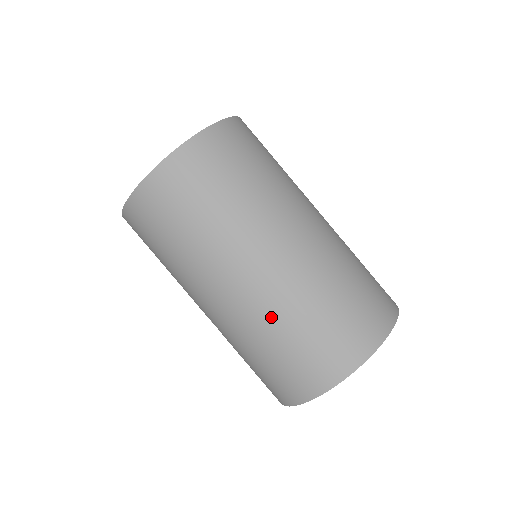
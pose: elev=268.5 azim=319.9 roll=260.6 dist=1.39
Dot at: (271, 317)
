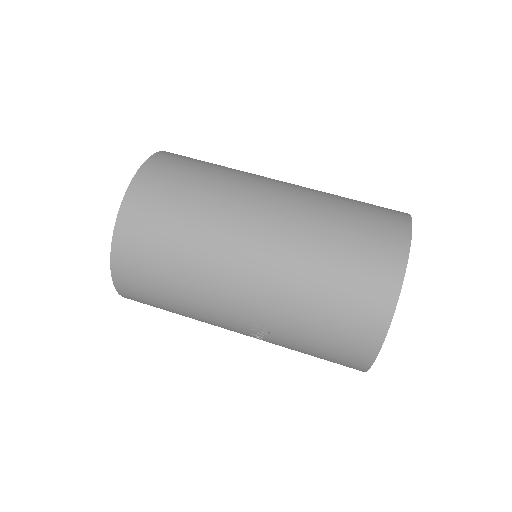
Dot at: (303, 252)
